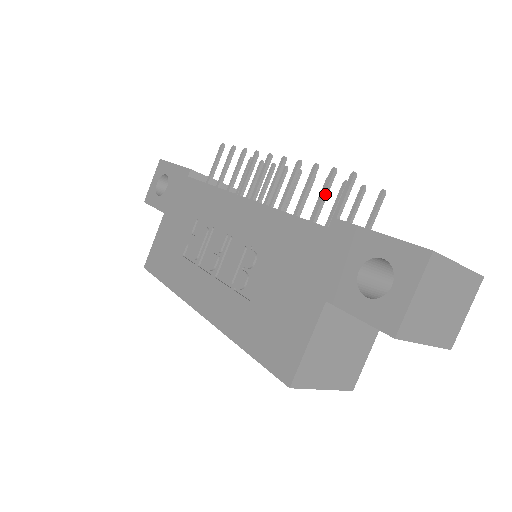
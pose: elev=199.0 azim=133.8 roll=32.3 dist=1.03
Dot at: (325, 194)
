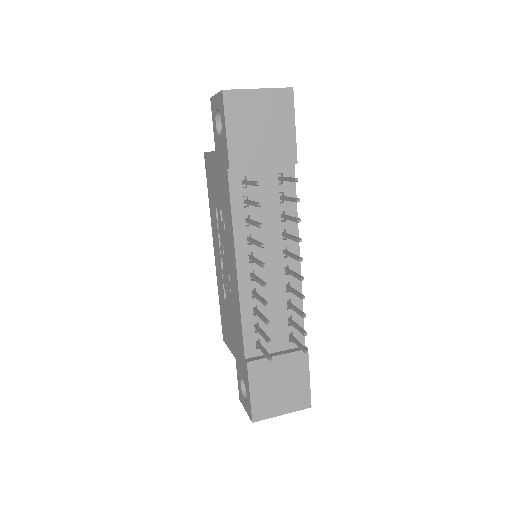
Dot at: (263, 336)
